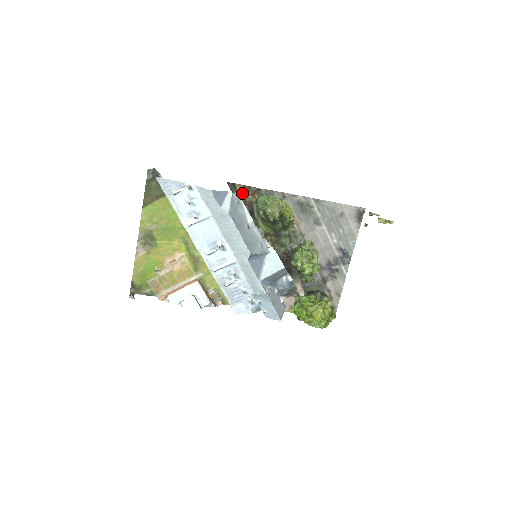
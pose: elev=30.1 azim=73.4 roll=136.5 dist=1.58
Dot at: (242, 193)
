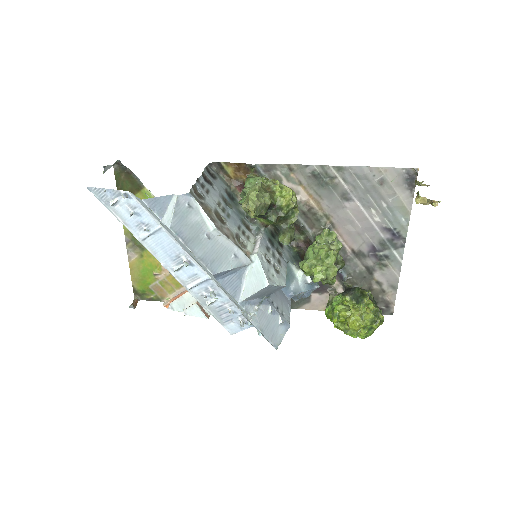
Dot at: (233, 173)
